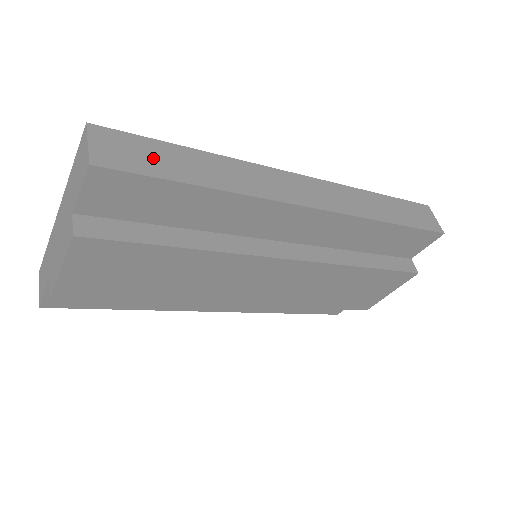
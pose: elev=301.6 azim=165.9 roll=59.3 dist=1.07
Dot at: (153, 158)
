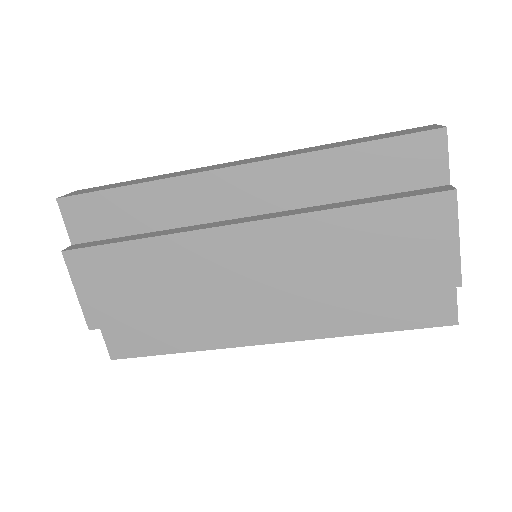
Dot at: (104, 187)
